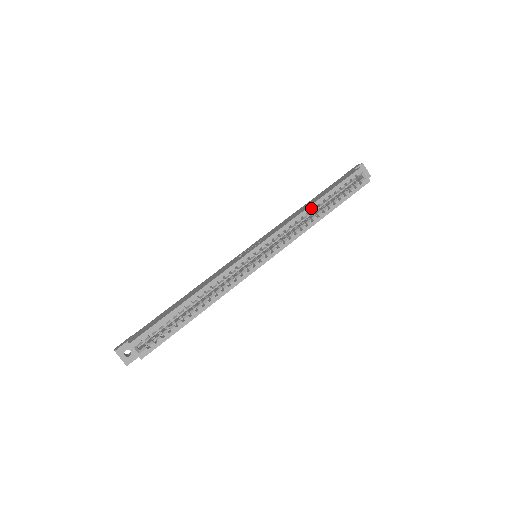
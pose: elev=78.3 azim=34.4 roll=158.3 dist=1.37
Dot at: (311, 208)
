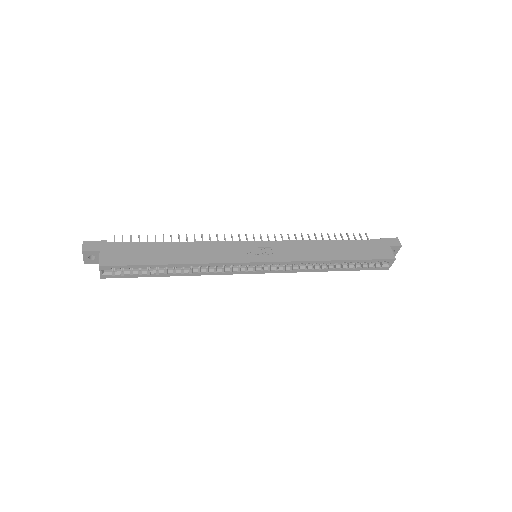
Dot at: (330, 262)
